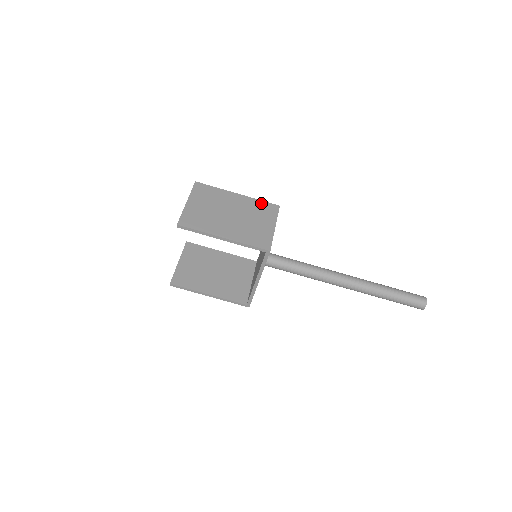
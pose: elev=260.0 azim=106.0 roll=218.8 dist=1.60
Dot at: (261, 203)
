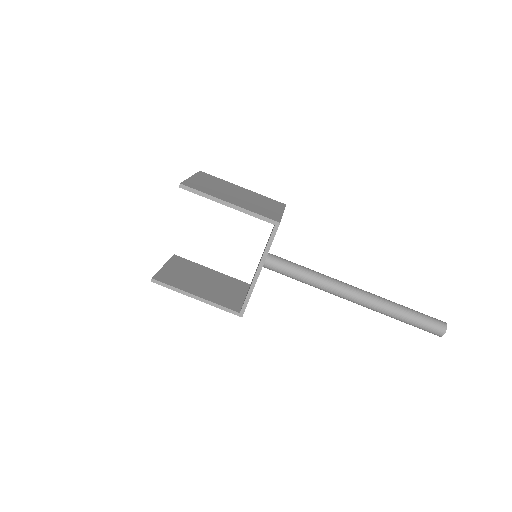
Dot at: (267, 198)
